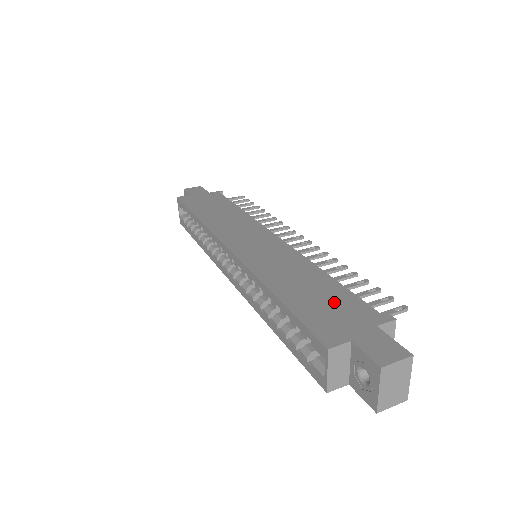
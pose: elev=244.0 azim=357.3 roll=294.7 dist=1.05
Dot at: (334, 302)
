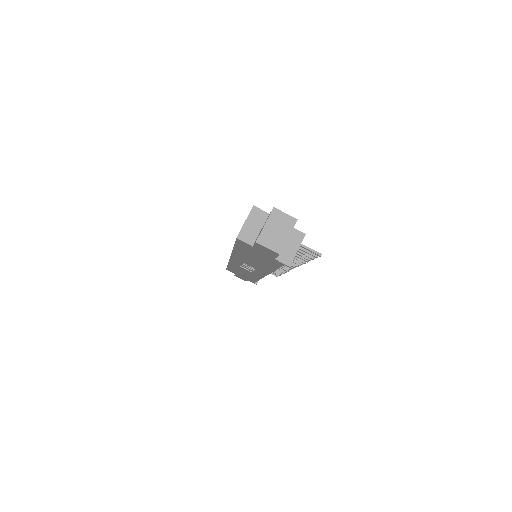
Dot at: occluded
